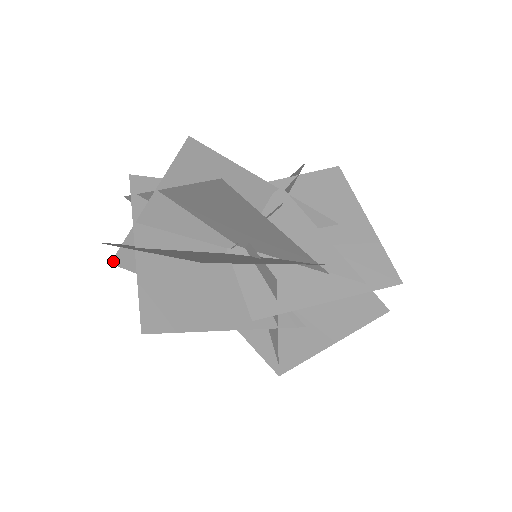
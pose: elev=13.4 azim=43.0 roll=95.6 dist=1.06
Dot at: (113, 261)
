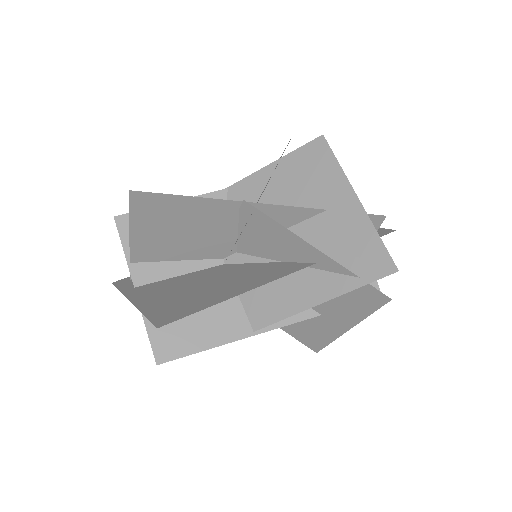
Dot at: occluded
